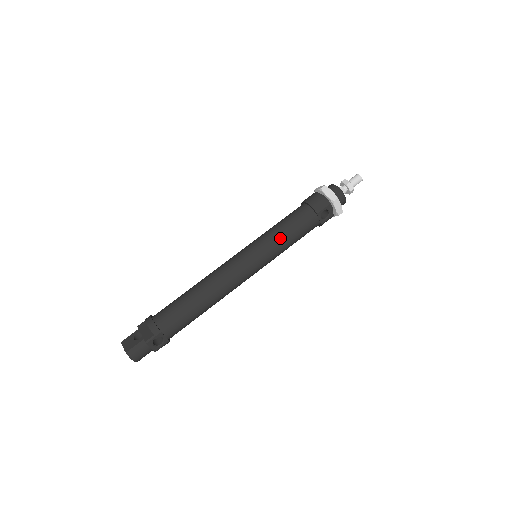
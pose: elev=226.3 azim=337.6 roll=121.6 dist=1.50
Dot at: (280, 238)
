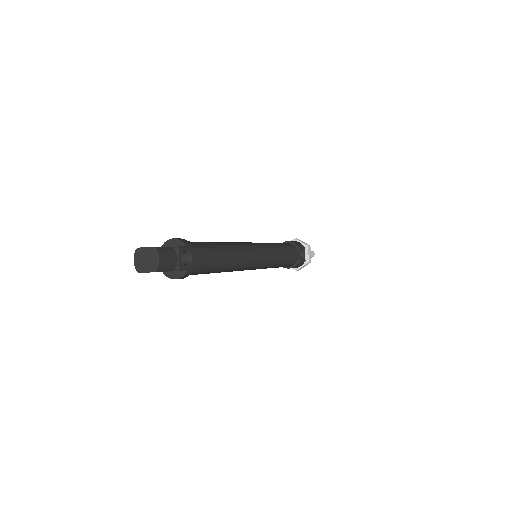
Dot at: (278, 247)
